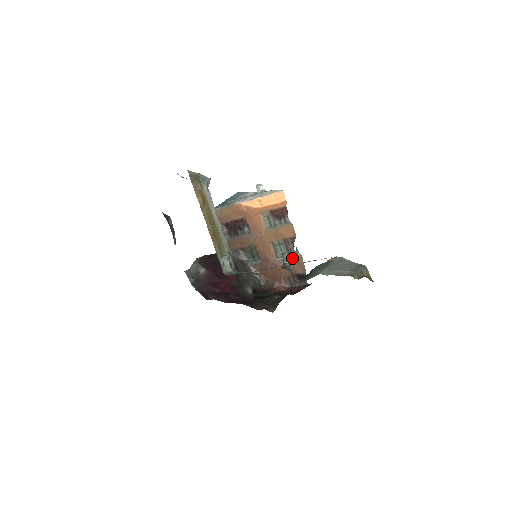
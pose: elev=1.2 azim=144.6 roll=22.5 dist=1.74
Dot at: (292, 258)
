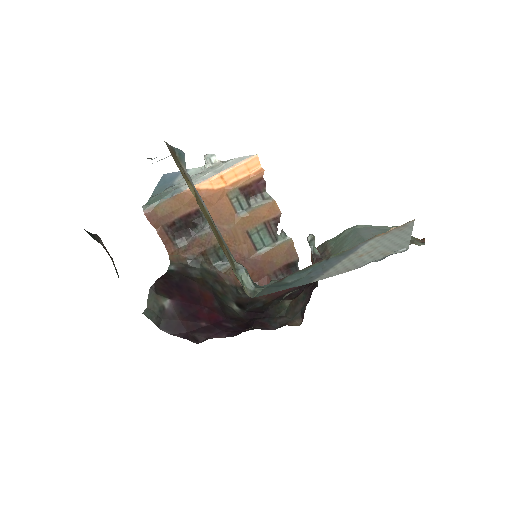
Dot at: (278, 245)
